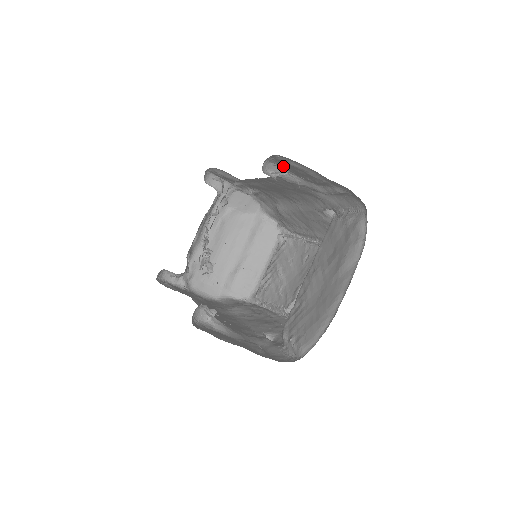
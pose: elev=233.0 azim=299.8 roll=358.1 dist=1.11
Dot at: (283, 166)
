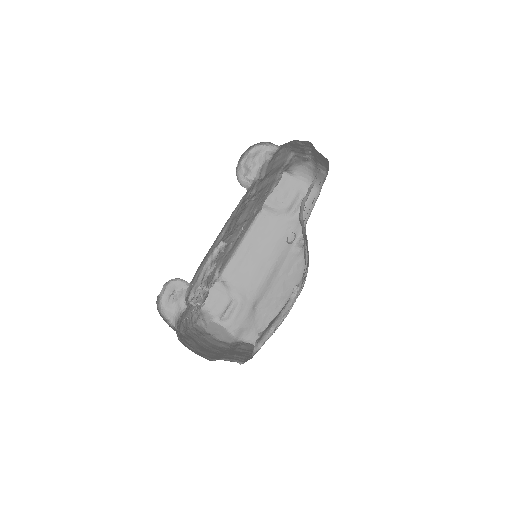
Dot at: occluded
